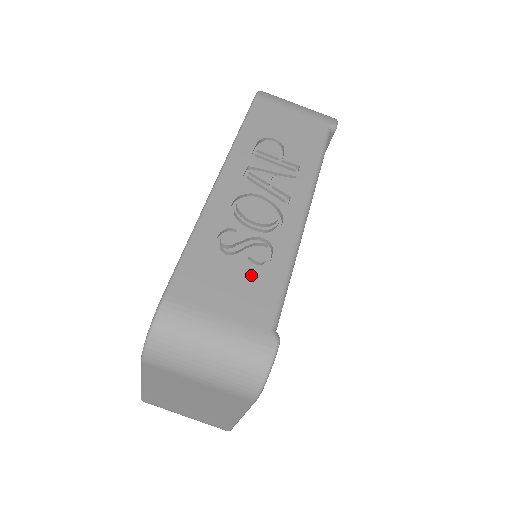
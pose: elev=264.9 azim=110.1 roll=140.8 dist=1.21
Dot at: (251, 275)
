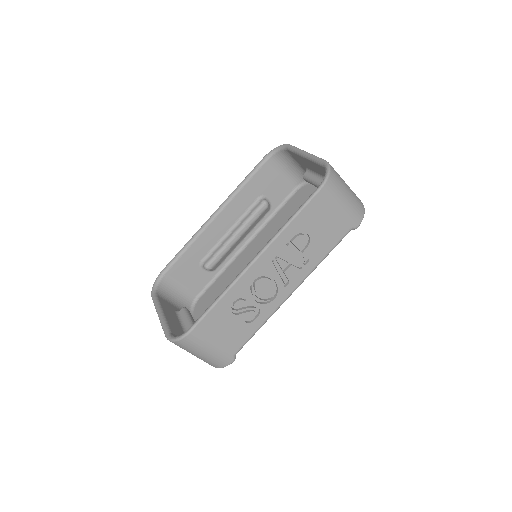
Dot at: (239, 327)
